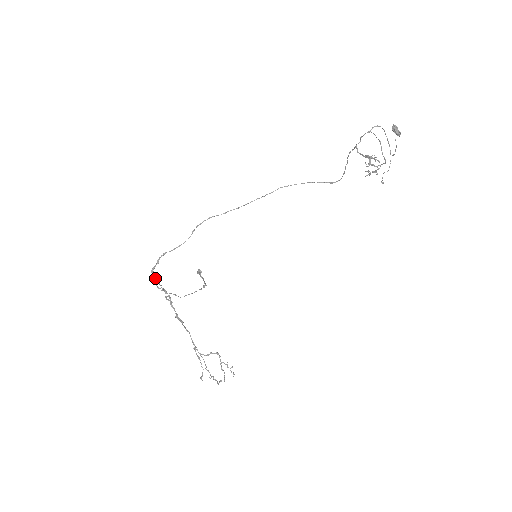
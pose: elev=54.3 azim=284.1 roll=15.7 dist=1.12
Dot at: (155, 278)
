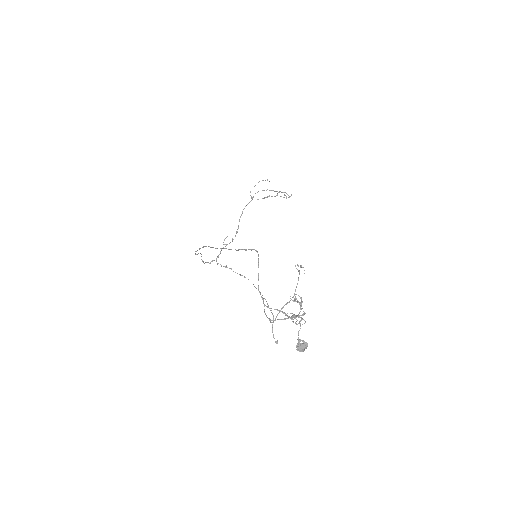
Dot at: occluded
